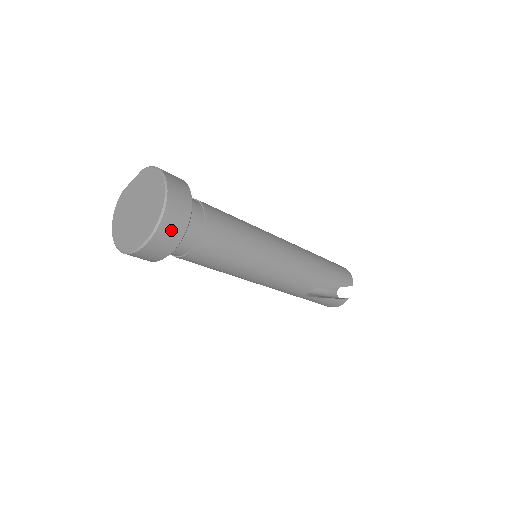
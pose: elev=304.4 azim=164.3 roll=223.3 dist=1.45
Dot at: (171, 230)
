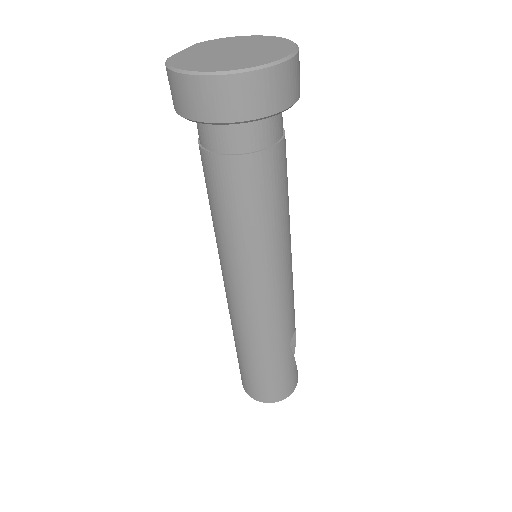
Dot at: occluded
